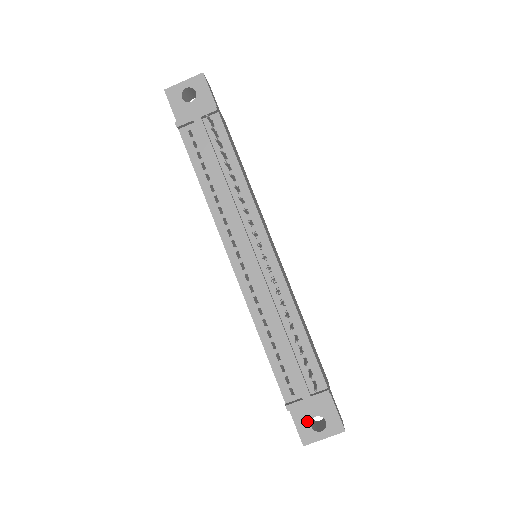
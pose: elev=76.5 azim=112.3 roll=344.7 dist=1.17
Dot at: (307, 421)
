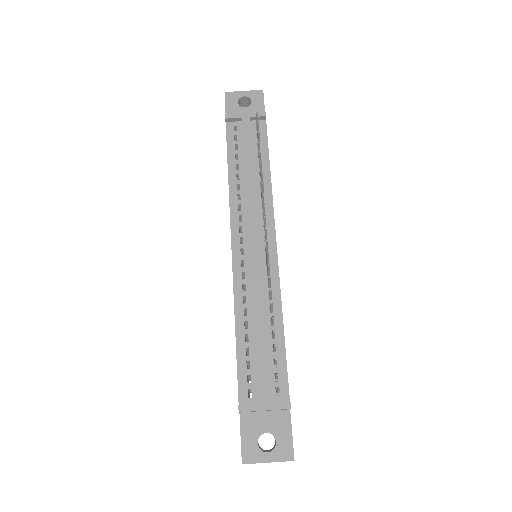
Dot at: (255, 435)
